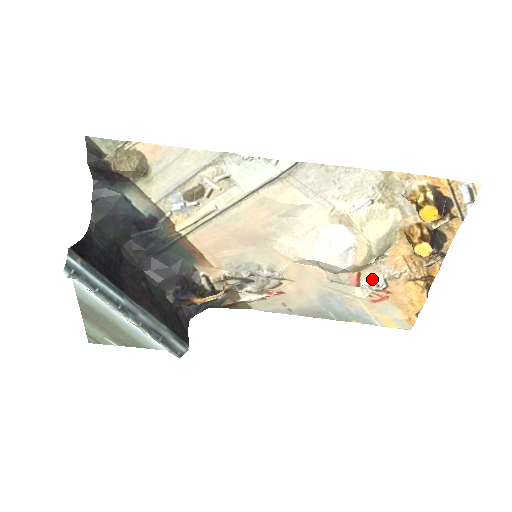
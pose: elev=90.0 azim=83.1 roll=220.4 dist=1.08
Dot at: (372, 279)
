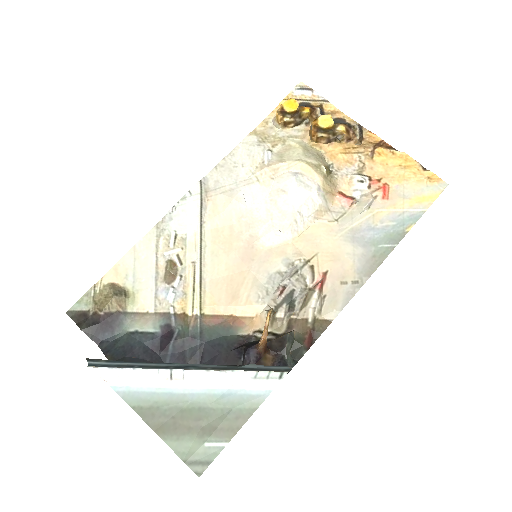
Dot at: (352, 185)
